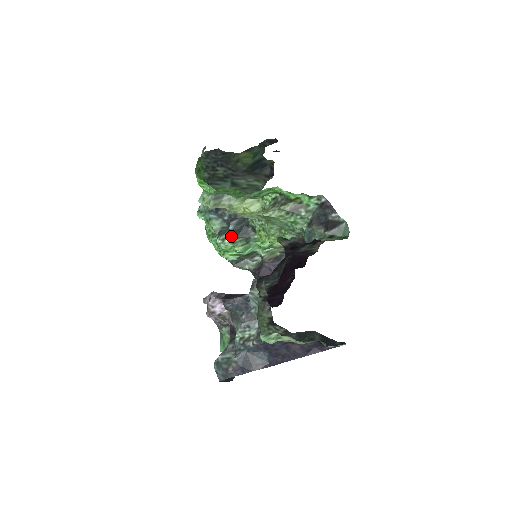
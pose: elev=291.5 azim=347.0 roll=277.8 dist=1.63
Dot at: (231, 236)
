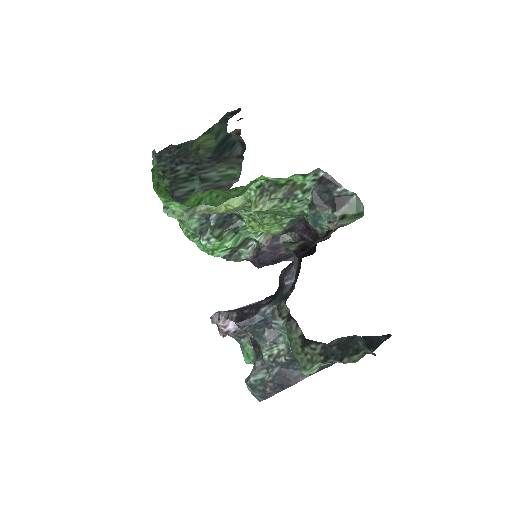
Dot at: (216, 233)
